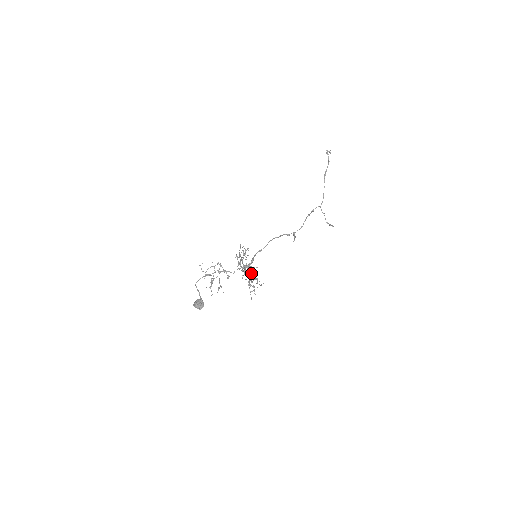
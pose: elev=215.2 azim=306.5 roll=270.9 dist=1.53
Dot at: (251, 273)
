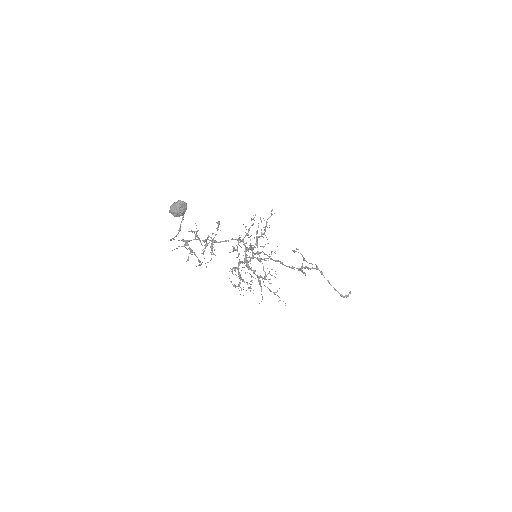
Dot at: (254, 238)
